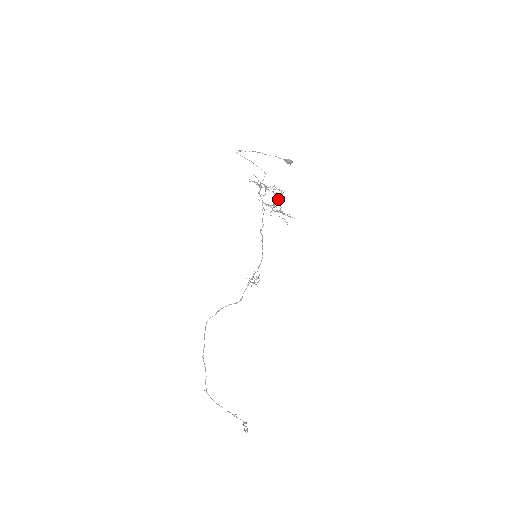
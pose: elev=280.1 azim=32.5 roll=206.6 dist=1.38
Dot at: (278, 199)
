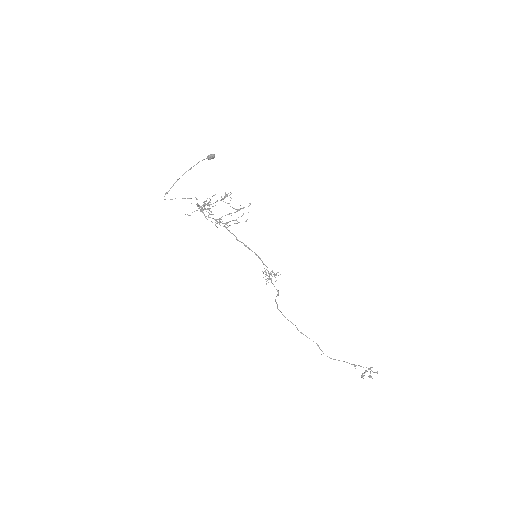
Dot at: occluded
